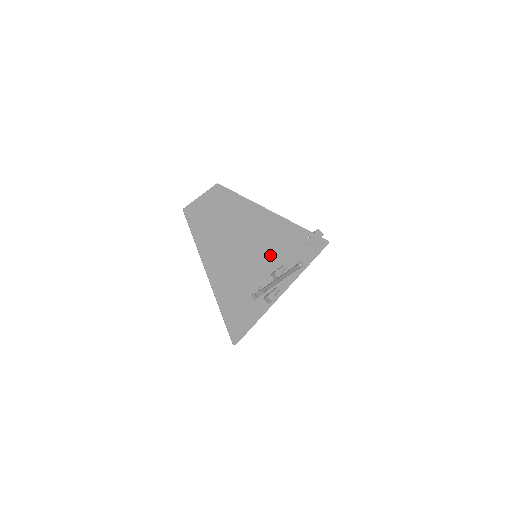
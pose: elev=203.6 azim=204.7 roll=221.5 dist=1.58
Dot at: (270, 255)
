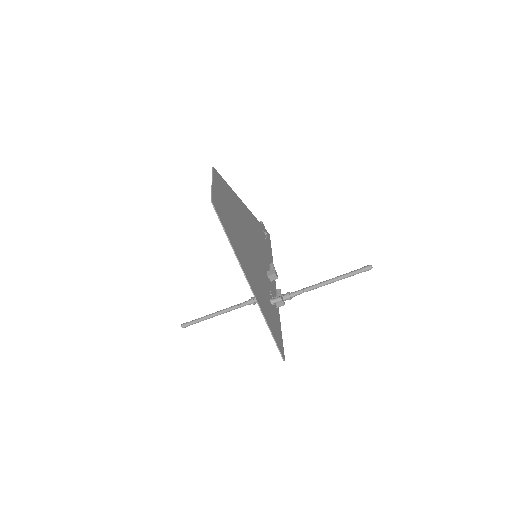
Dot at: (260, 254)
